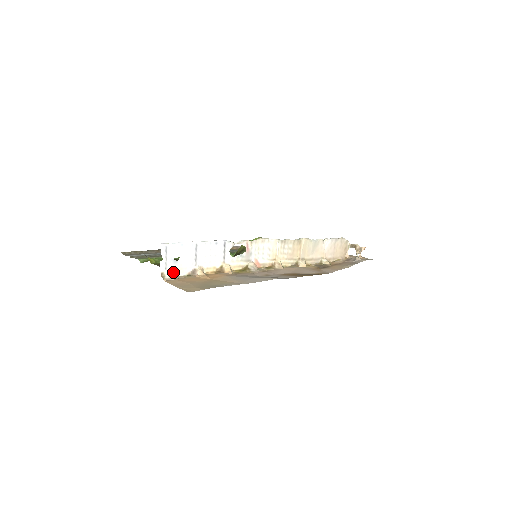
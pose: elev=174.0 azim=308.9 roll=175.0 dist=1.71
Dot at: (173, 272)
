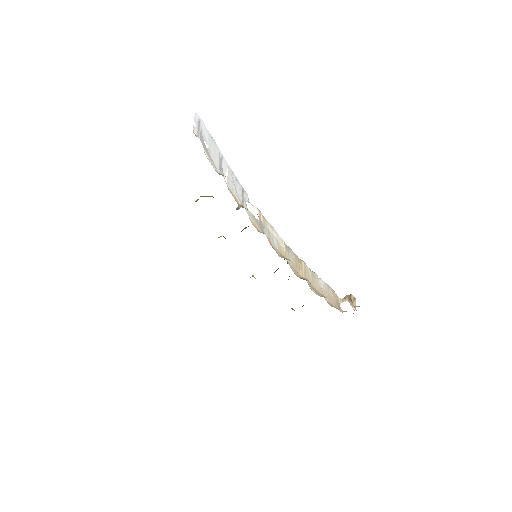
Dot at: (204, 149)
